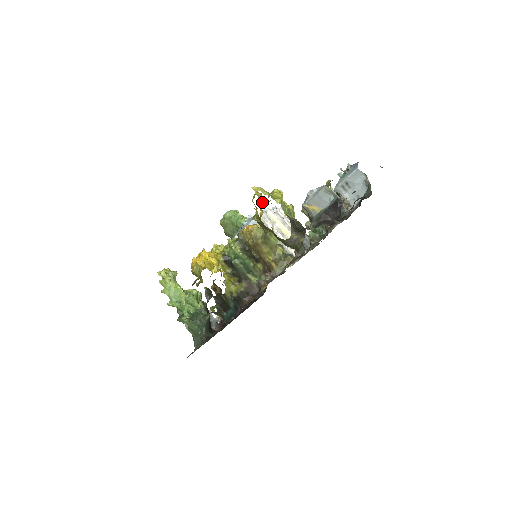
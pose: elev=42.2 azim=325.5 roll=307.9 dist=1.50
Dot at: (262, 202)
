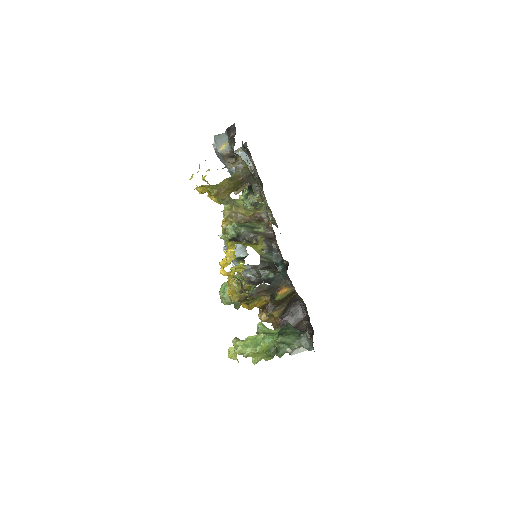
Dot at: occluded
